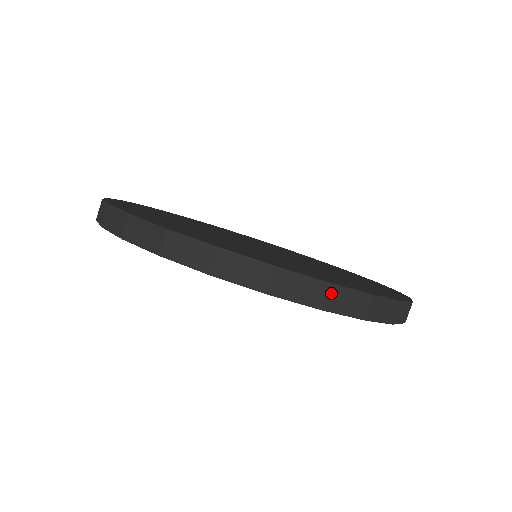
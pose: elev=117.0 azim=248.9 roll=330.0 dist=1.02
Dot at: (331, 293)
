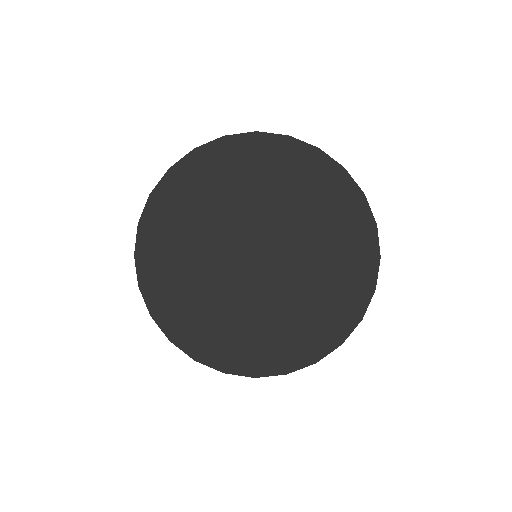
Dot at: occluded
